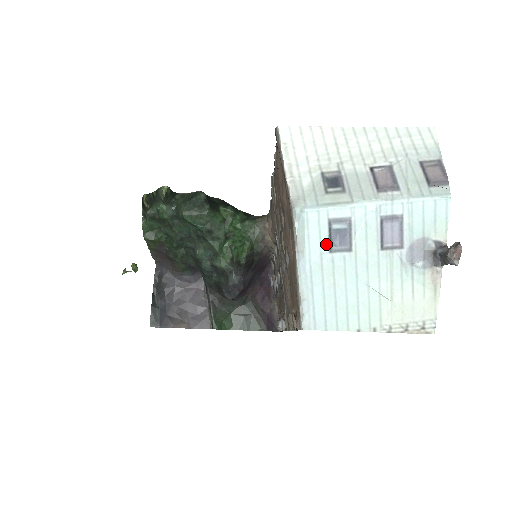
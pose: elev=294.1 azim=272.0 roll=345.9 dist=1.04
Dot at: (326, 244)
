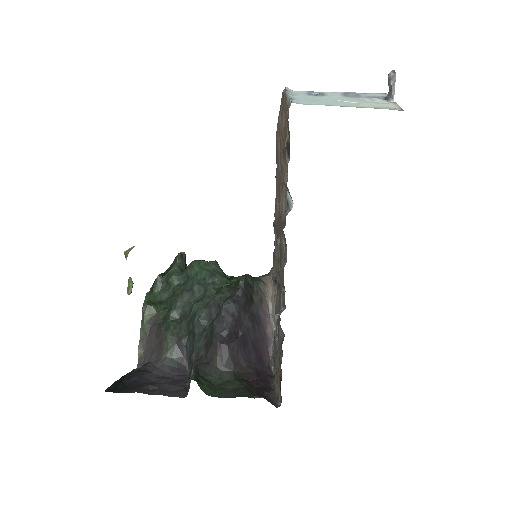
Dot at: (307, 94)
